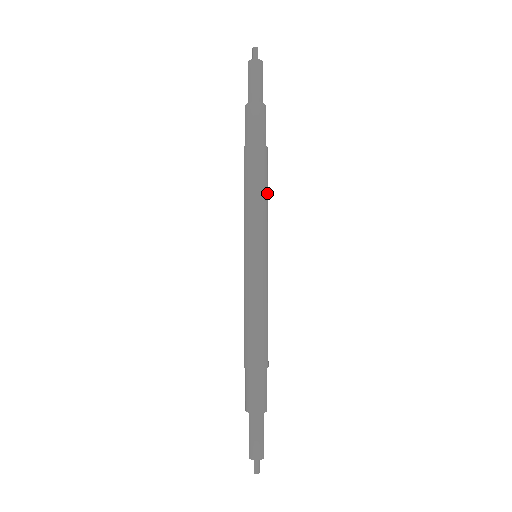
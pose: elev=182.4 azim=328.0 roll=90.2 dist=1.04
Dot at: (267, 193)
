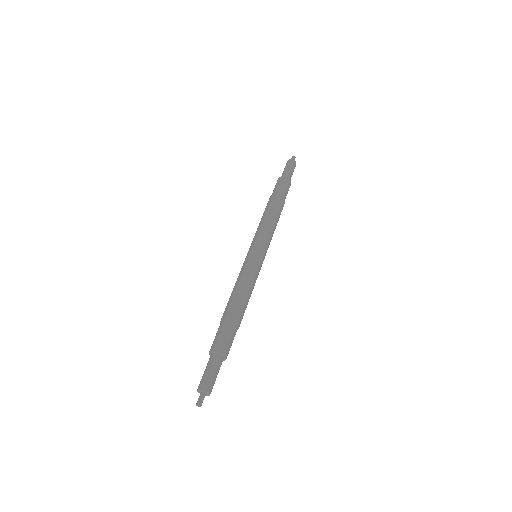
Dot at: (275, 221)
